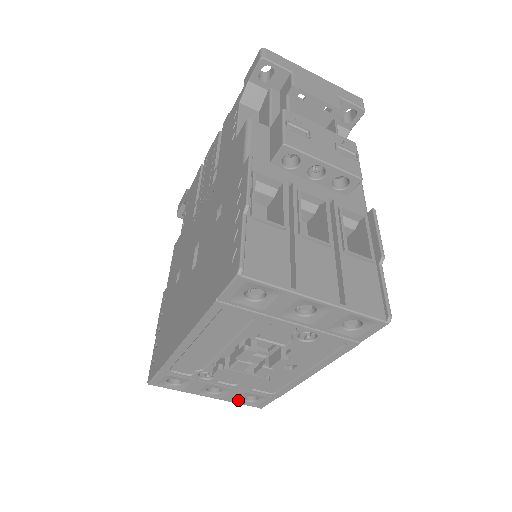
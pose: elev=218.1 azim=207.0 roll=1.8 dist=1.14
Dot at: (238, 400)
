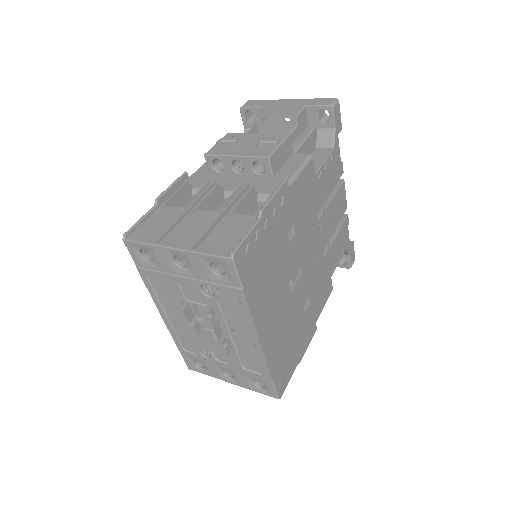
Dot at: (253, 387)
